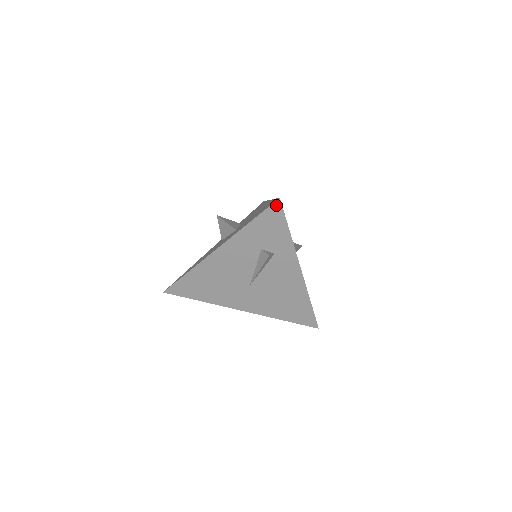
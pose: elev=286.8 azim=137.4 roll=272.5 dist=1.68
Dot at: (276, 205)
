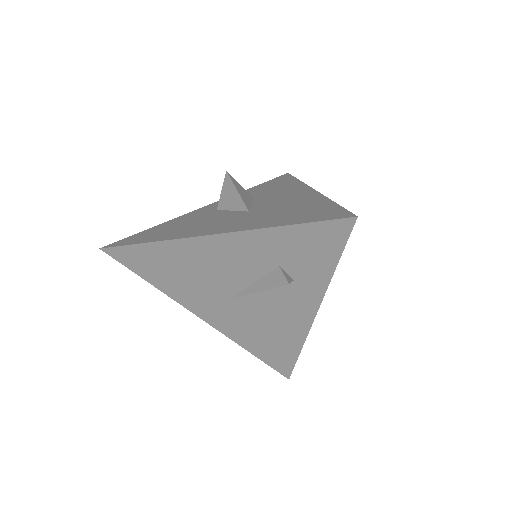
Dot at: (344, 223)
